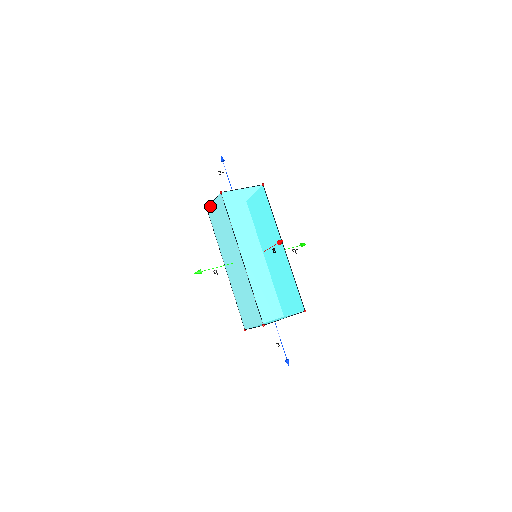
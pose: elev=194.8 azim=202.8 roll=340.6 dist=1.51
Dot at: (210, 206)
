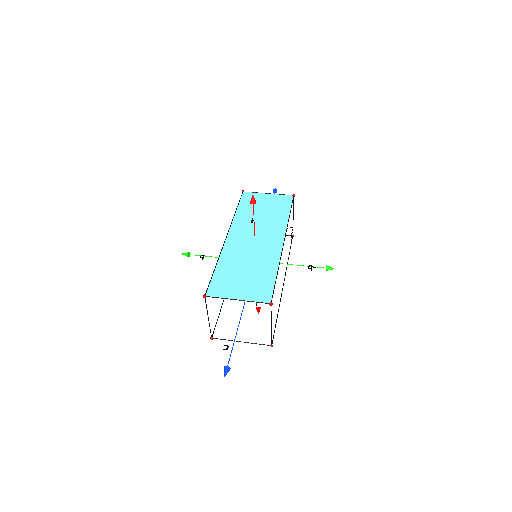
Dot at: occluded
